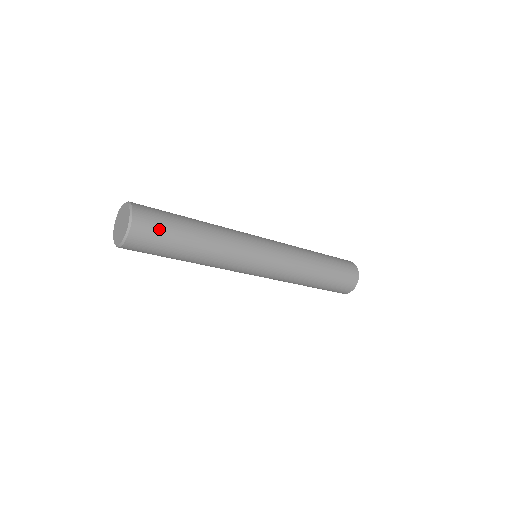
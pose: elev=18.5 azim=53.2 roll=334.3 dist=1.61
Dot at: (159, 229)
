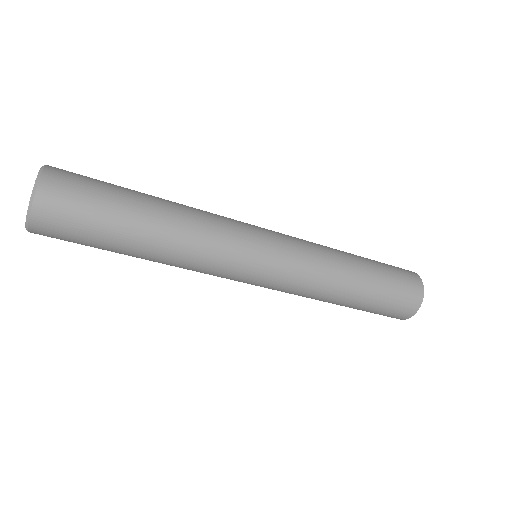
Dot at: (78, 222)
